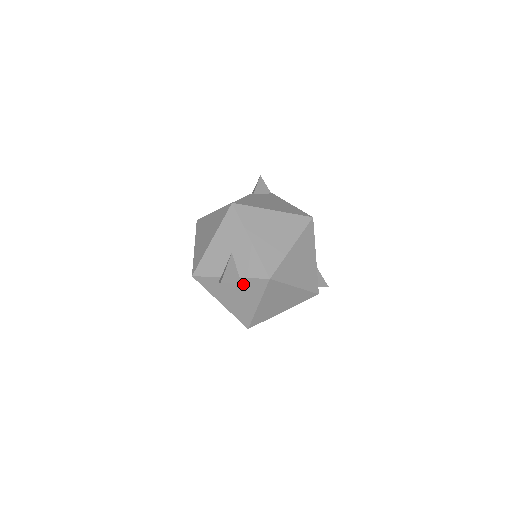
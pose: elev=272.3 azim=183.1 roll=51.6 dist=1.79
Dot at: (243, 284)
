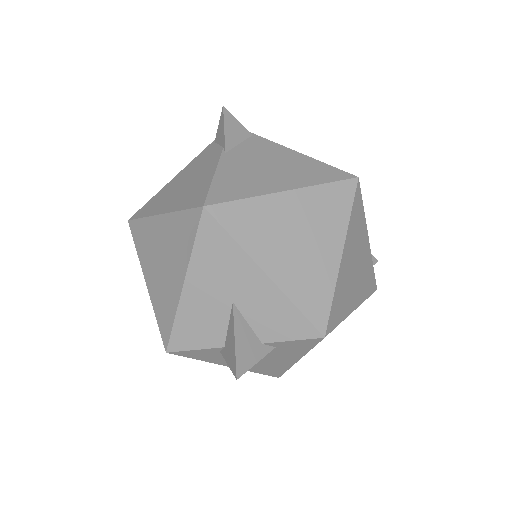
Dot at: (269, 348)
